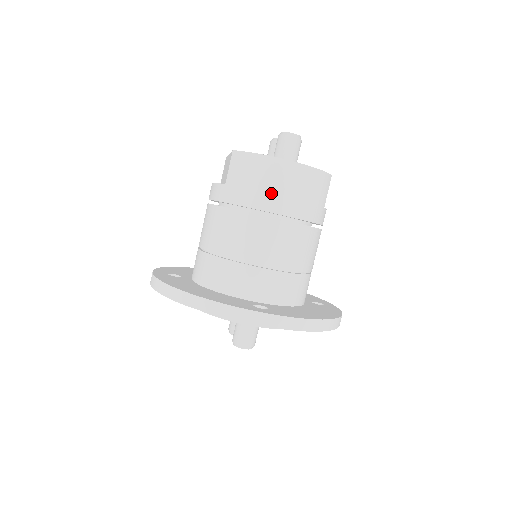
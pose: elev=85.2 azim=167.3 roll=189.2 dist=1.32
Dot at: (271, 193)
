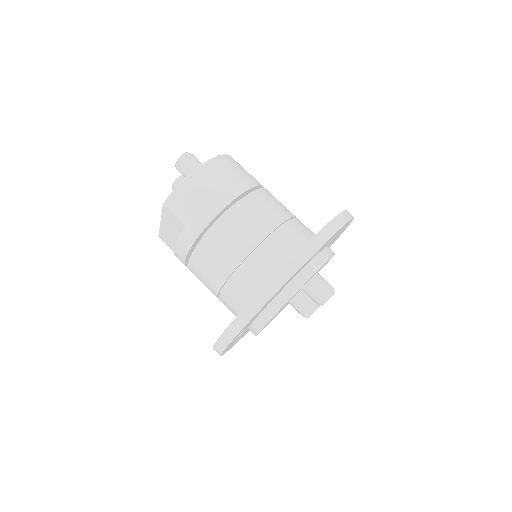
Dot at: (218, 191)
